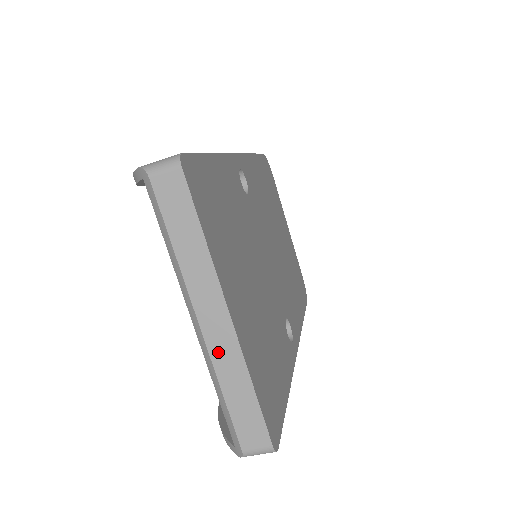
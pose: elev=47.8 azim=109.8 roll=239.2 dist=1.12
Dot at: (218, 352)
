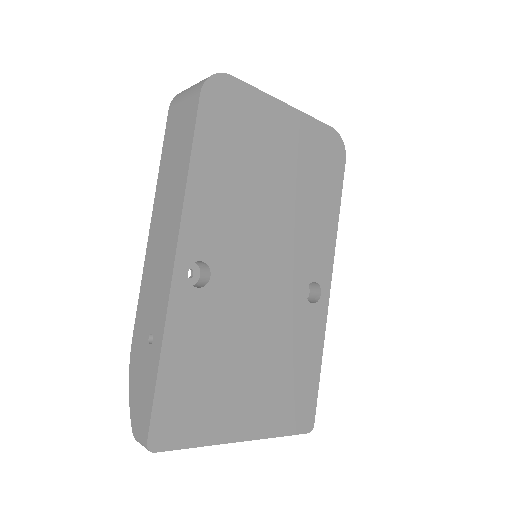
Dot at: occluded
